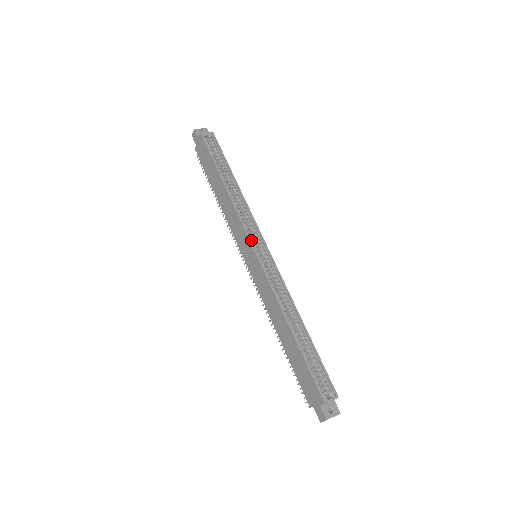
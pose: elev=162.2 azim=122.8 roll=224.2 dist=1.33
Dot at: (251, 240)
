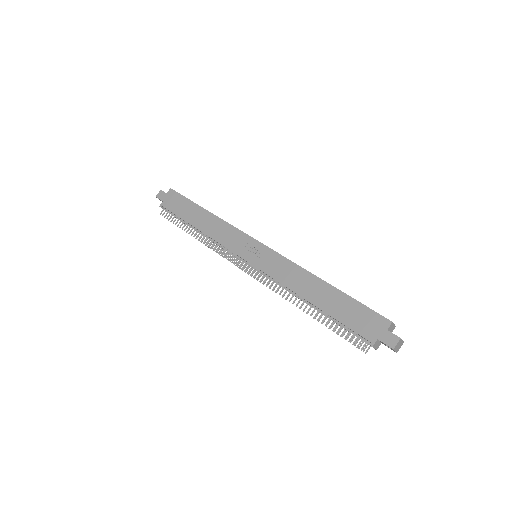
Dot at: (252, 239)
